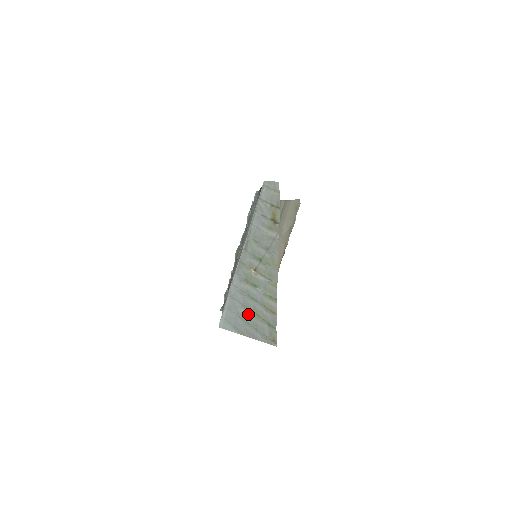
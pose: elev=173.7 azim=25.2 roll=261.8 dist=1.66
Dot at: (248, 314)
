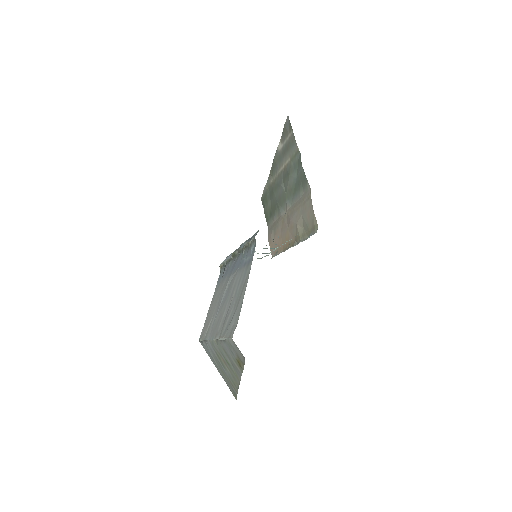
Dot at: (218, 366)
